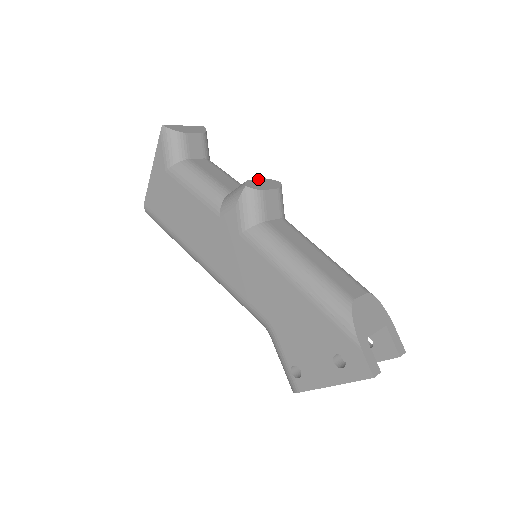
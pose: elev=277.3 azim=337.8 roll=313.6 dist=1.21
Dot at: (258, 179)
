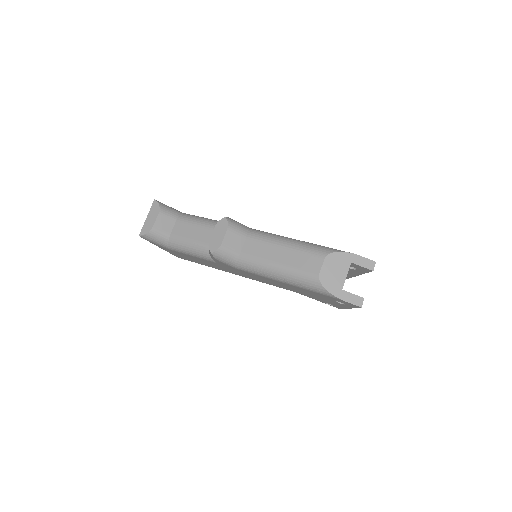
Dot at: (213, 233)
